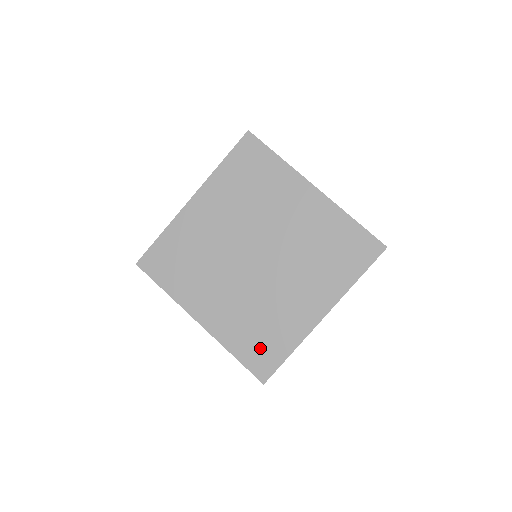
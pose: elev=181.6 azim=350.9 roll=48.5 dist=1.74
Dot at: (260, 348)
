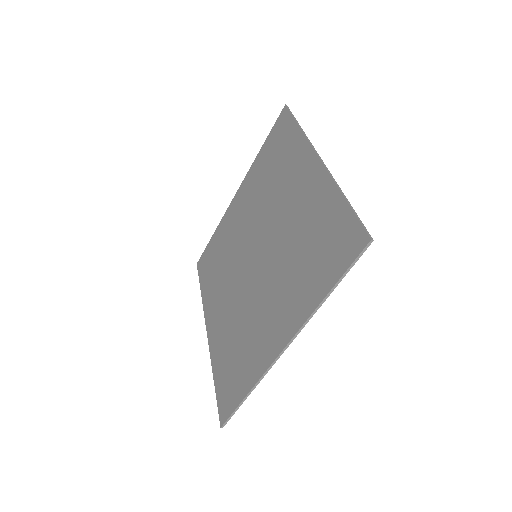
Dot at: (230, 377)
